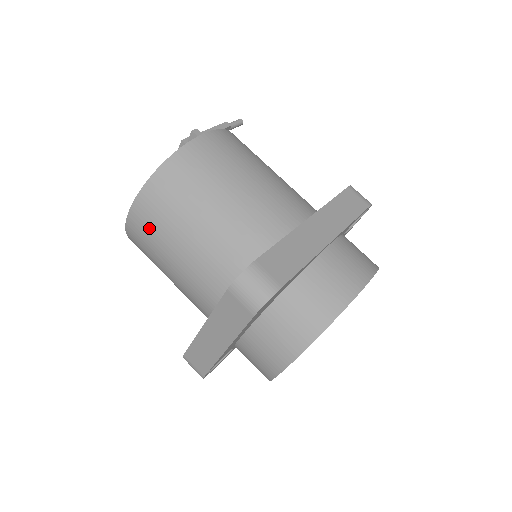
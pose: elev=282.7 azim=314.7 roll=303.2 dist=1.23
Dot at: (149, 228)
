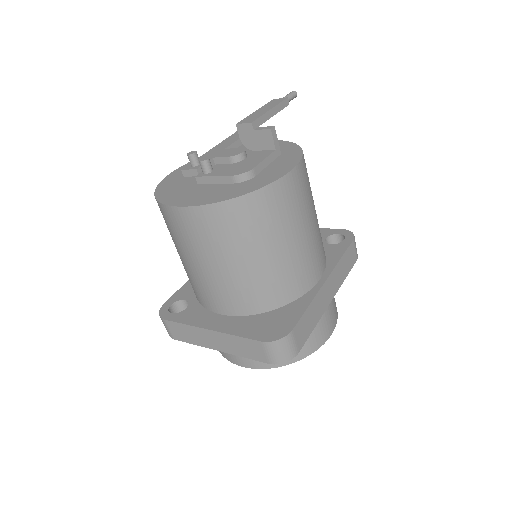
Dot at: (201, 232)
